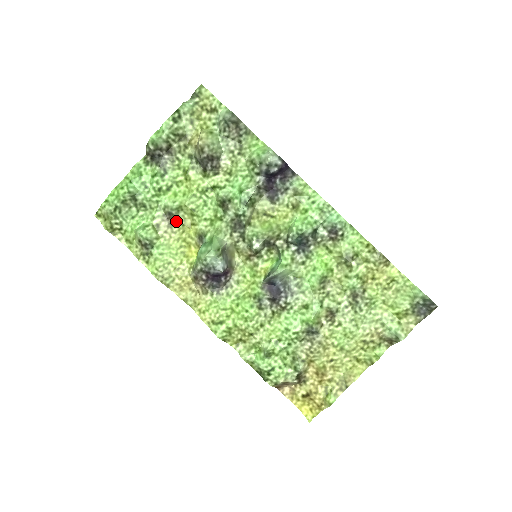
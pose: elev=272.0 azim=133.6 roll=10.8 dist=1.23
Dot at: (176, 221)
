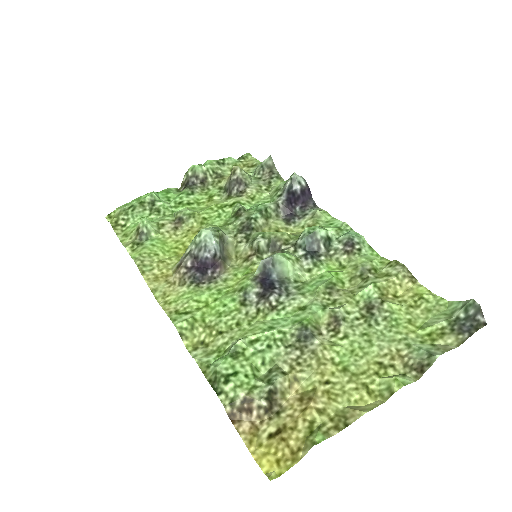
Dot at: (183, 226)
